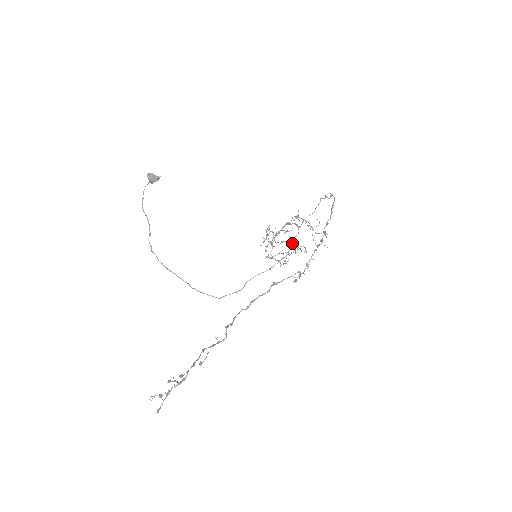
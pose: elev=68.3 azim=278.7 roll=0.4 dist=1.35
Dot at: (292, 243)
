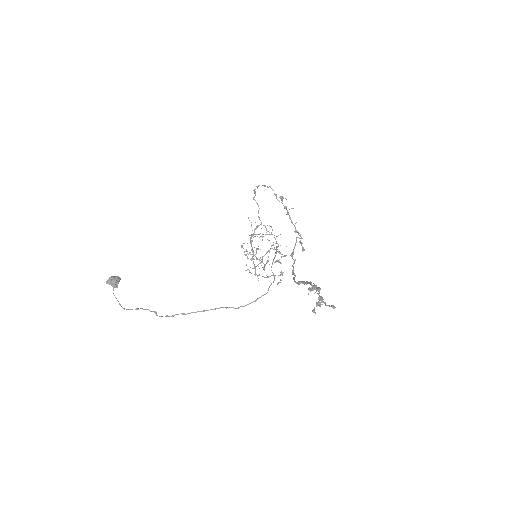
Dot at: occluded
